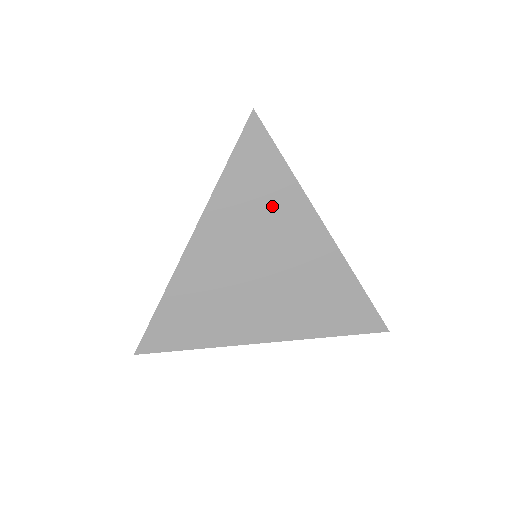
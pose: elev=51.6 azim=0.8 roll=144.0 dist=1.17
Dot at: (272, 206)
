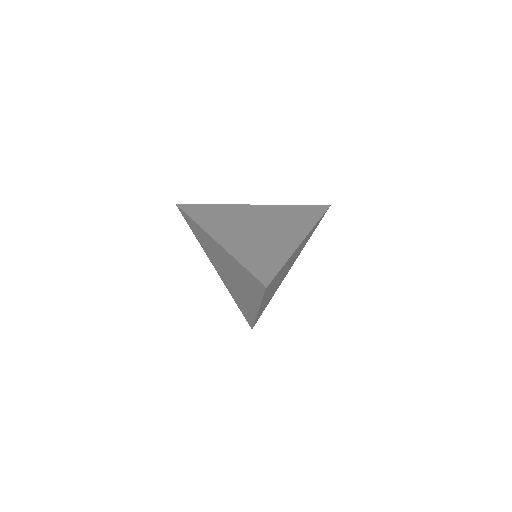
Dot at: (224, 213)
